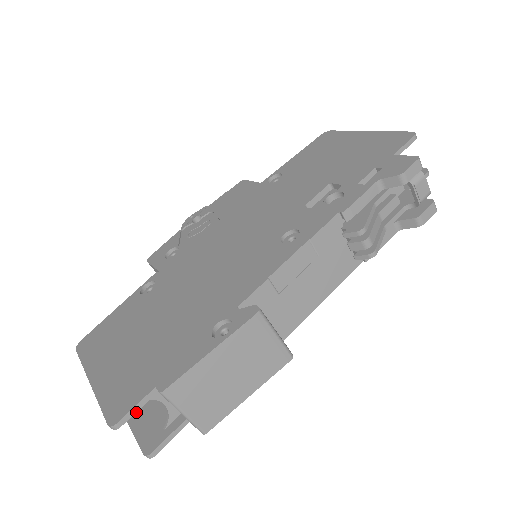
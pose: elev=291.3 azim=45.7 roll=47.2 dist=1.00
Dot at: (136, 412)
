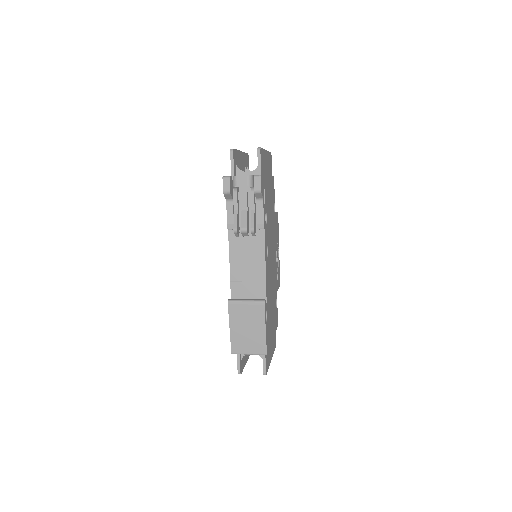
Dot at: occluded
